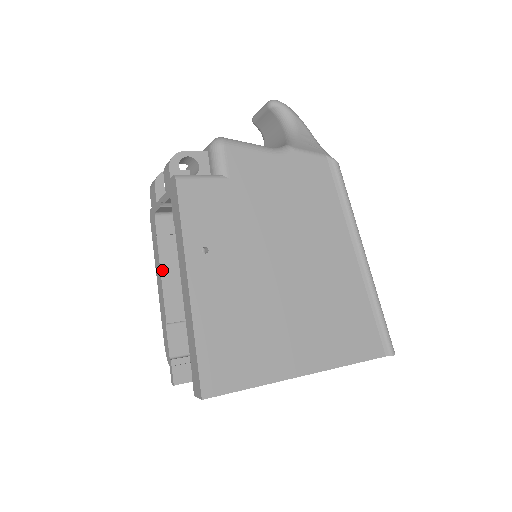
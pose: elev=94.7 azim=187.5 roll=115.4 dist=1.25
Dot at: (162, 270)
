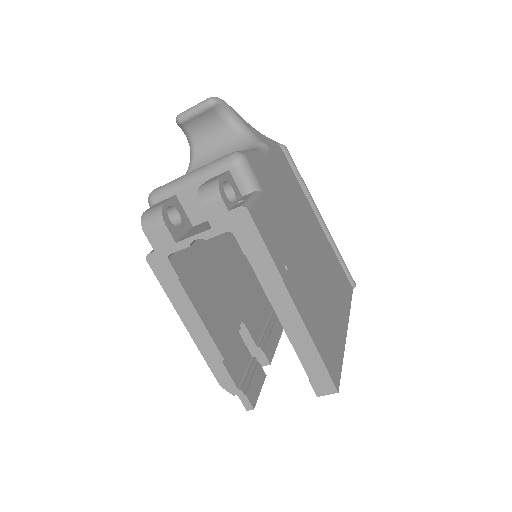
Dot at: (198, 311)
